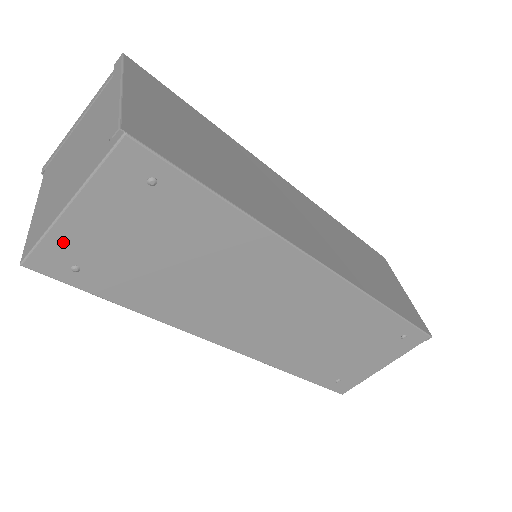
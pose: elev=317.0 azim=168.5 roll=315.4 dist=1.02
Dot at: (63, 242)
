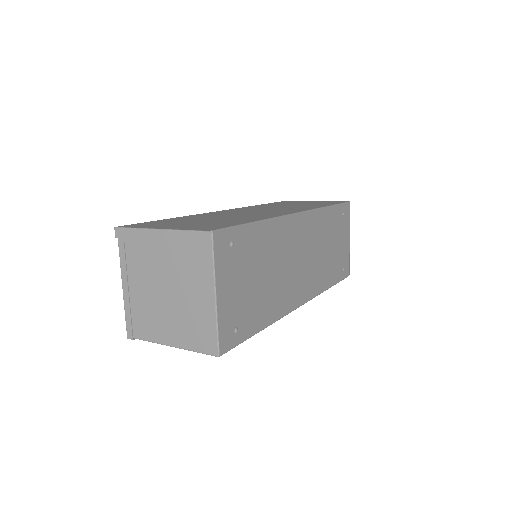
Dot at: (225, 320)
